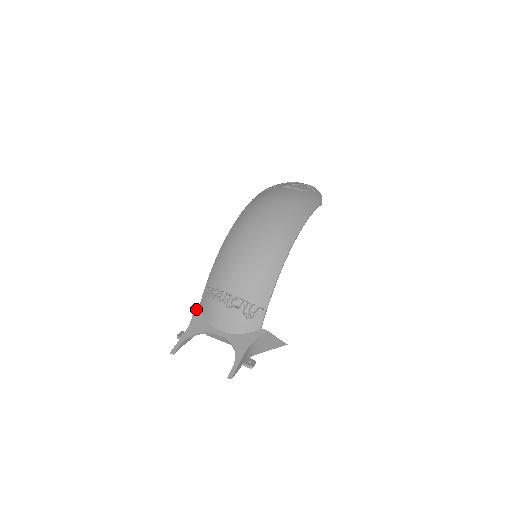
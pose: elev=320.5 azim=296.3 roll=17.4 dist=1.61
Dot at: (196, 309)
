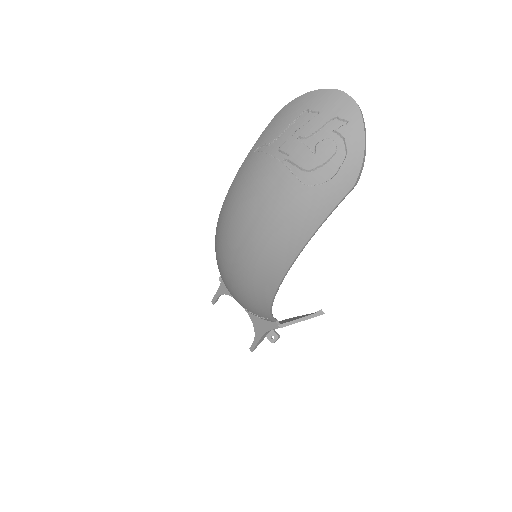
Dot at: occluded
